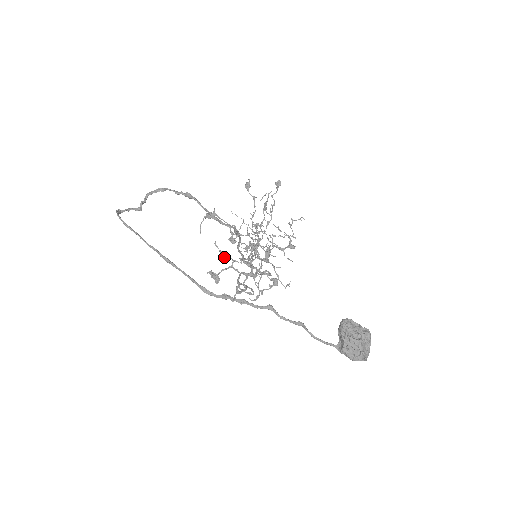
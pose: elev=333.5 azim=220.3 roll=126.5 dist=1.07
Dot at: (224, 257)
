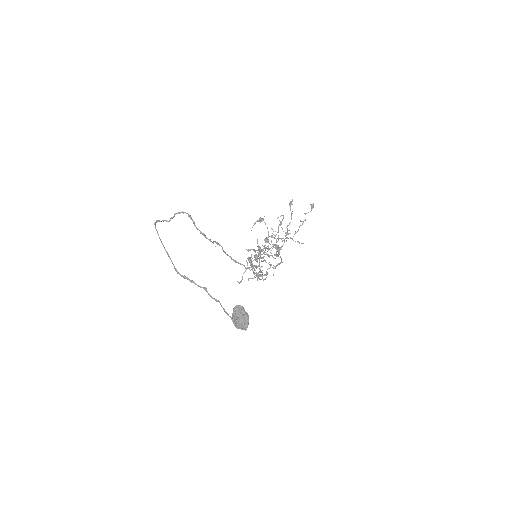
Dot at: (258, 250)
